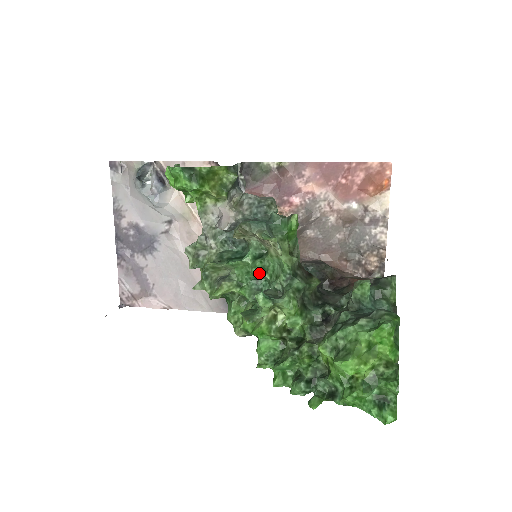
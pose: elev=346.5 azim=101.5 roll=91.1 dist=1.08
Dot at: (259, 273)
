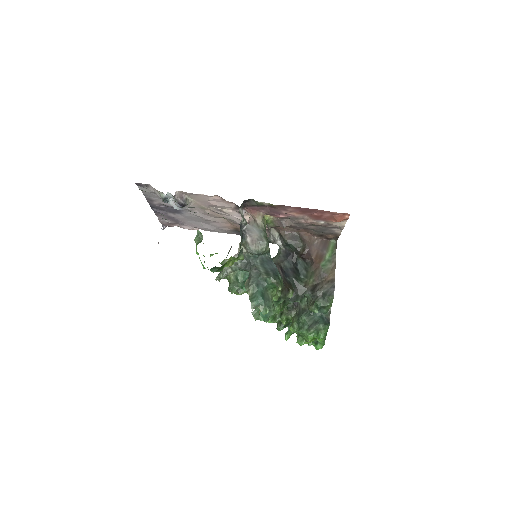
Dot at: occluded
